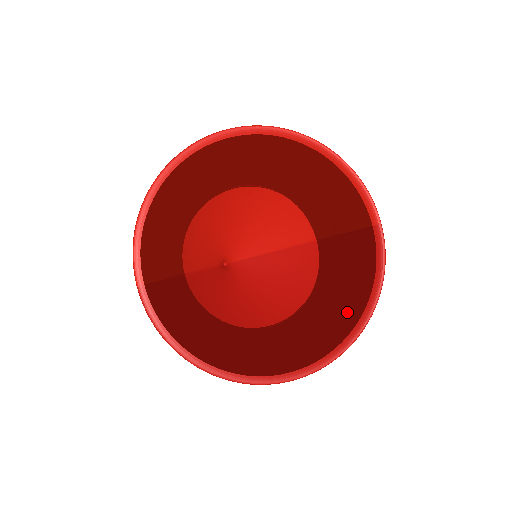
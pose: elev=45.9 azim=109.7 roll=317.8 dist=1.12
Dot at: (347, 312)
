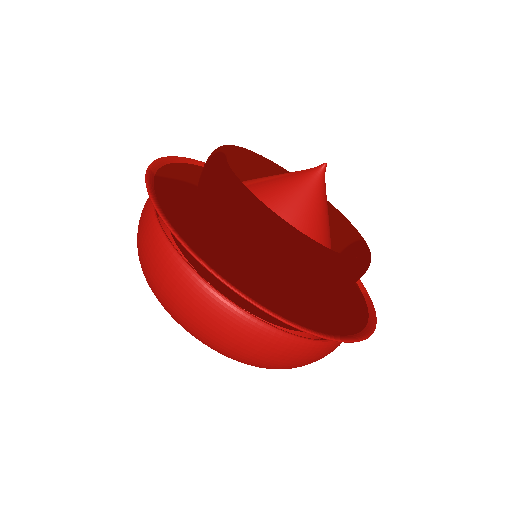
Dot at: (353, 316)
